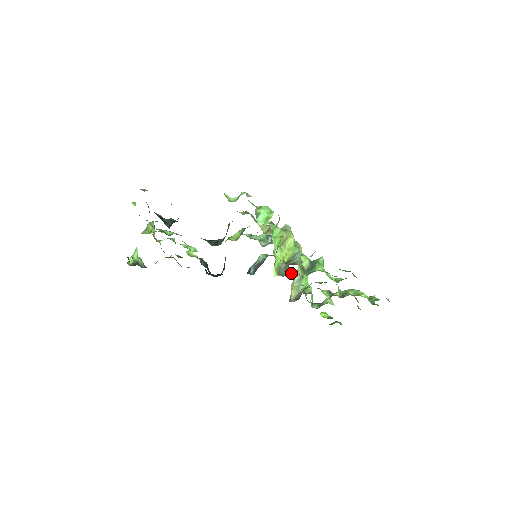
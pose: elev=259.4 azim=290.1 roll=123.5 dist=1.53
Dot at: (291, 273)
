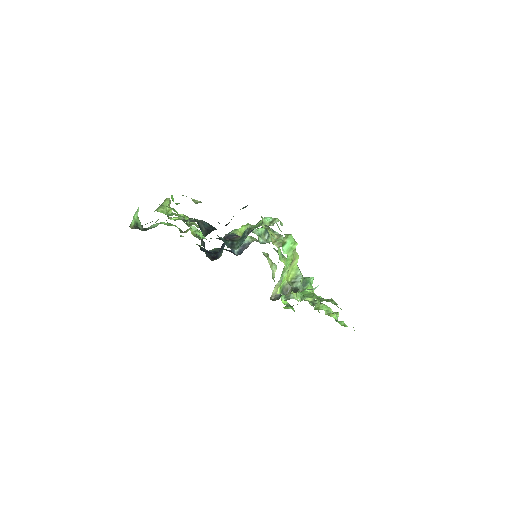
Dot at: (267, 258)
